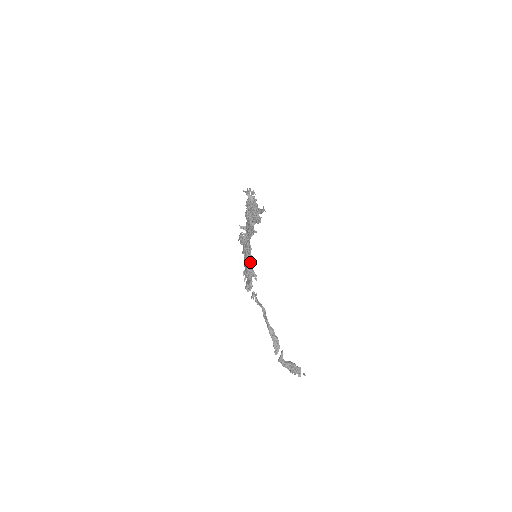
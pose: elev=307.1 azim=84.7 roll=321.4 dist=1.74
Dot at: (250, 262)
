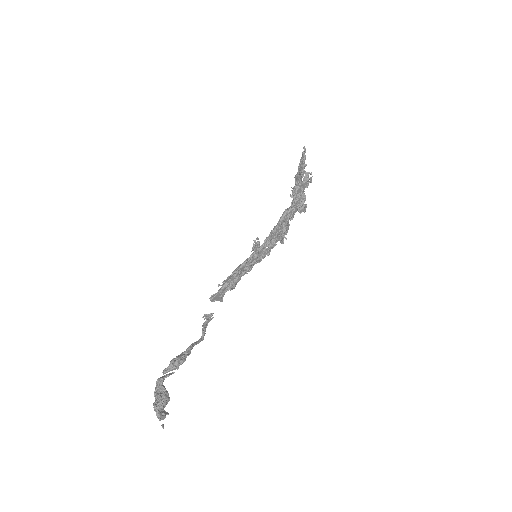
Dot at: (244, 266)
